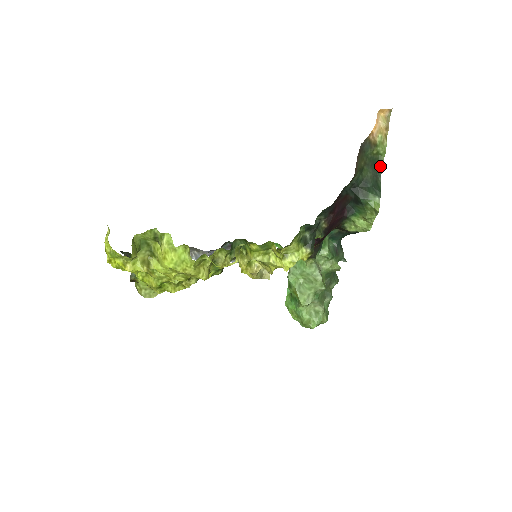
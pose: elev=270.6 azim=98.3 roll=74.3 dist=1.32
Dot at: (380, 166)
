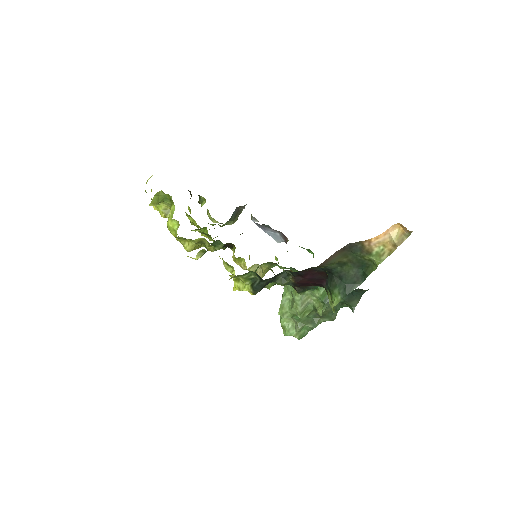
Dot at: (367, 273)
